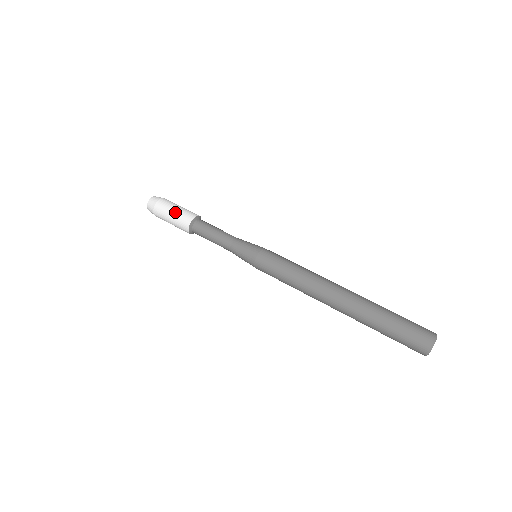
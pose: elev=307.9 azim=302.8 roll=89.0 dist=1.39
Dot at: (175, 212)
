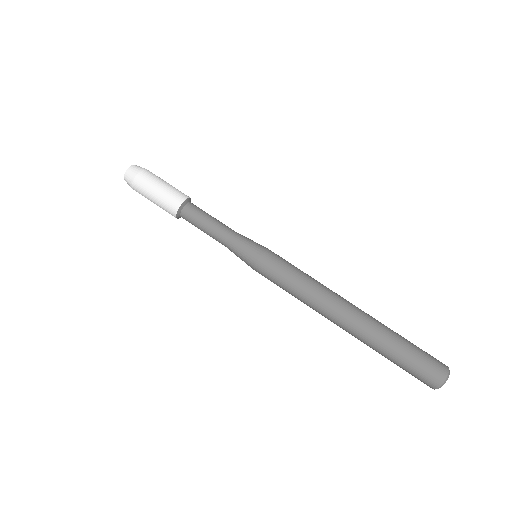
Dot at: (159, 192)
